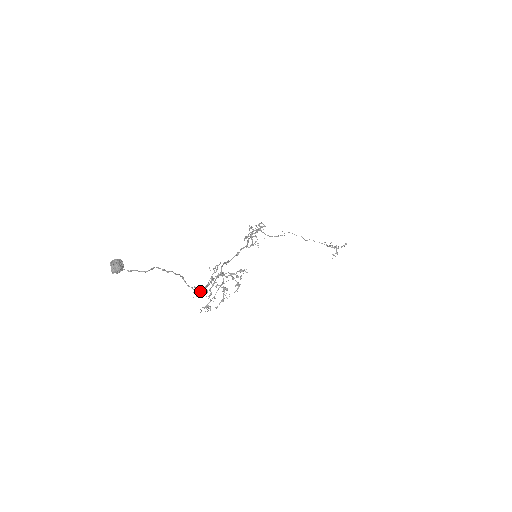
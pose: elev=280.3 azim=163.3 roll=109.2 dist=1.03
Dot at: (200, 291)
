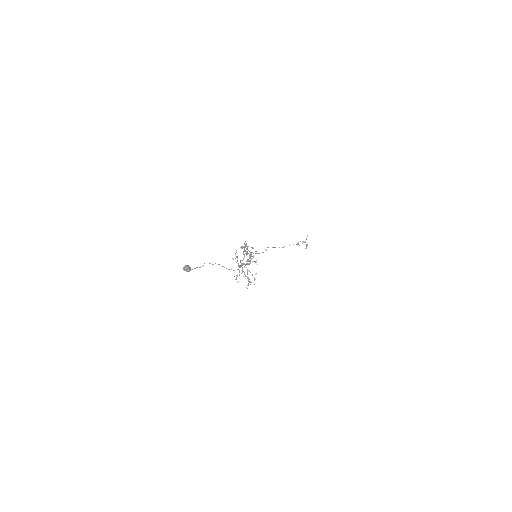
Dot at: occluded
